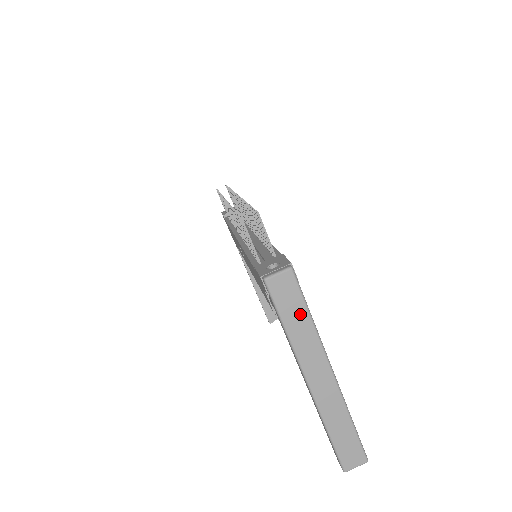
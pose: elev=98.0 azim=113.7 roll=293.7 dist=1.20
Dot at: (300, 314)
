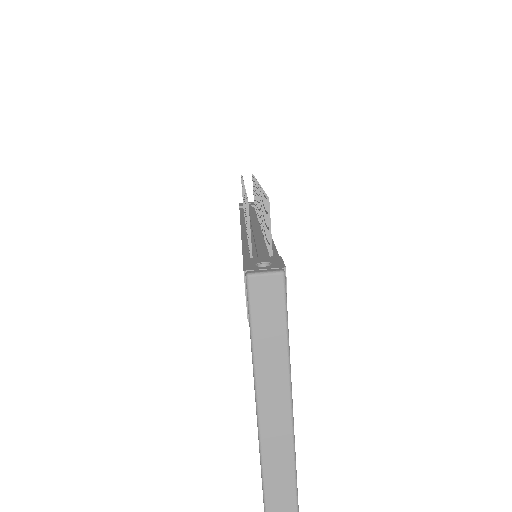
Dot at: (276, 331)
